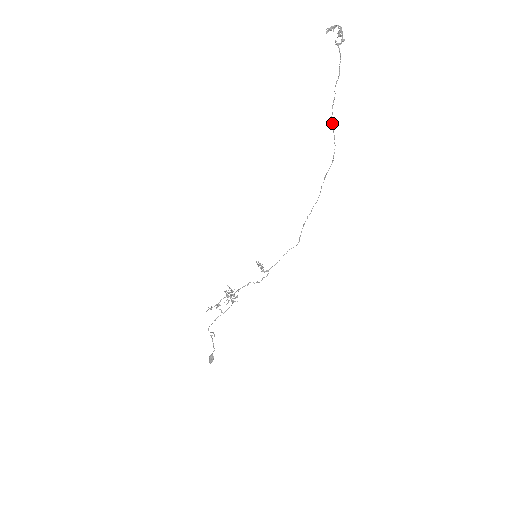
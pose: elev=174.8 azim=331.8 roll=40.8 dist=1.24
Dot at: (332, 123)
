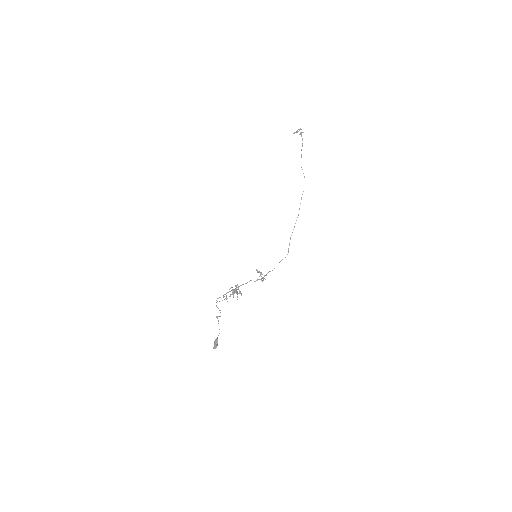
Dot at: occluded
